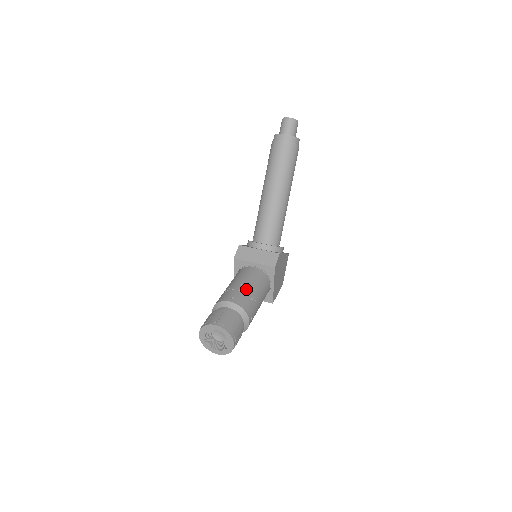
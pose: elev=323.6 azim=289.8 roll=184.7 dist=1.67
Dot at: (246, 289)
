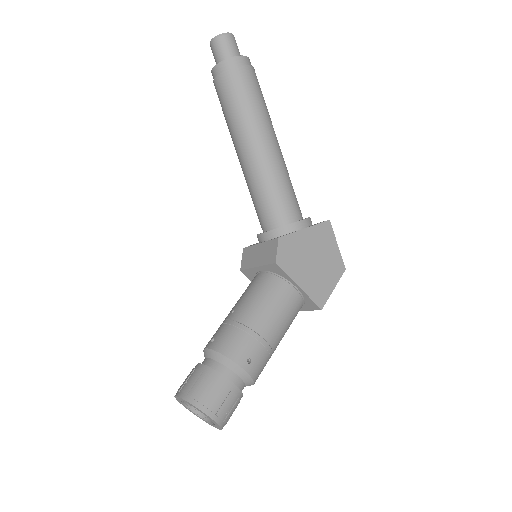
Dot at: (235, 317)
